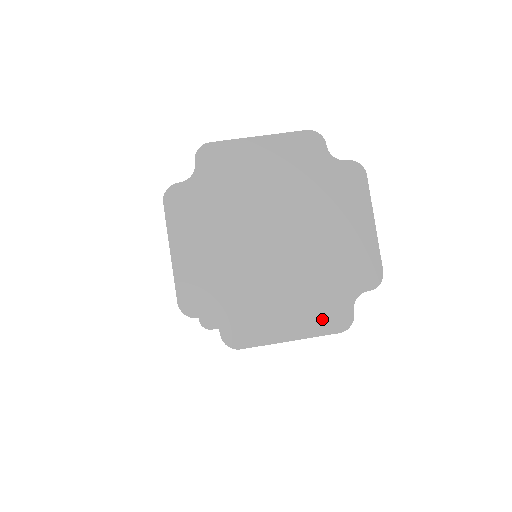
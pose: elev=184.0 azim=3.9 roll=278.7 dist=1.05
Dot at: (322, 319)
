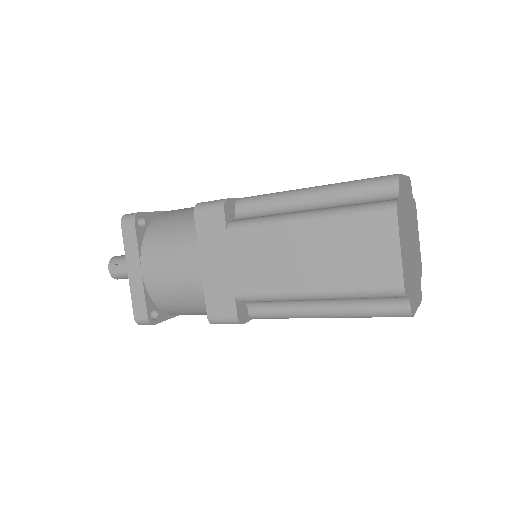
Dot at: (419, 294)
